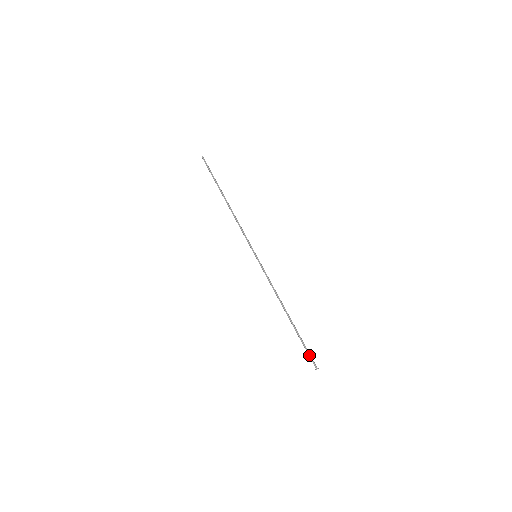
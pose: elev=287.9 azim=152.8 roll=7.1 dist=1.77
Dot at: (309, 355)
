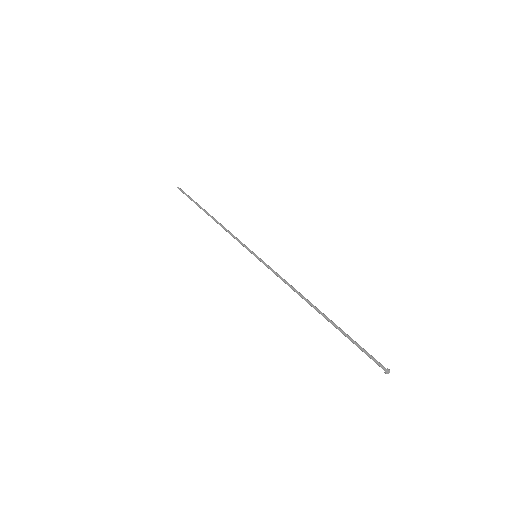
Dot at: (367, 353)
